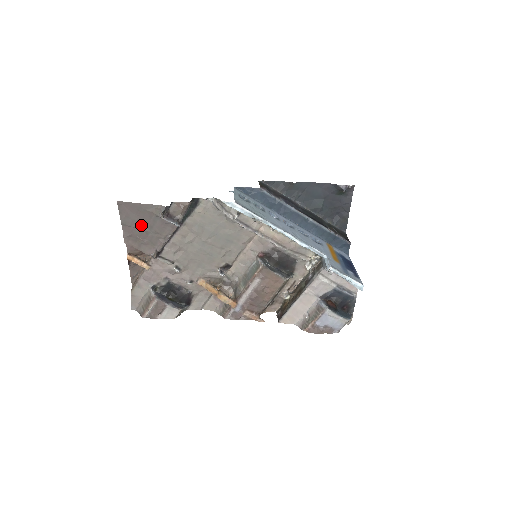
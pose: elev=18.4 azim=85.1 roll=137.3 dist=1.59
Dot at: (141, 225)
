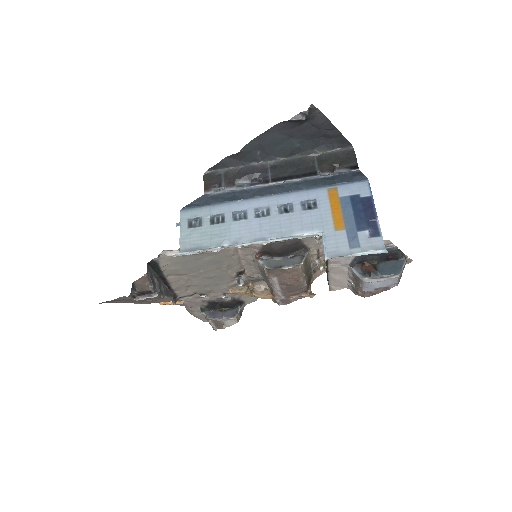
Dot at: occluded
